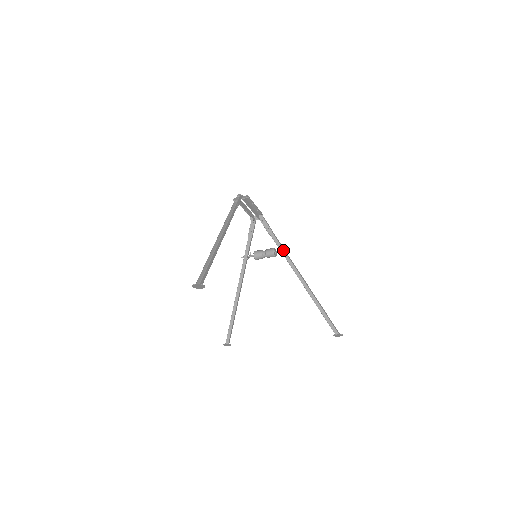
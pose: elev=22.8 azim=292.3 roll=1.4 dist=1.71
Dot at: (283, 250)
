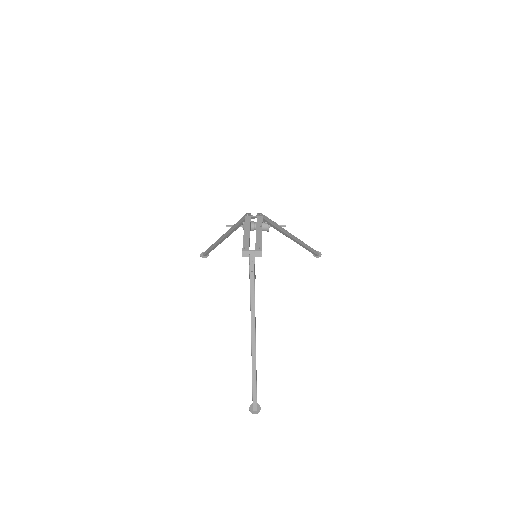
Dot at: (280, 230)
